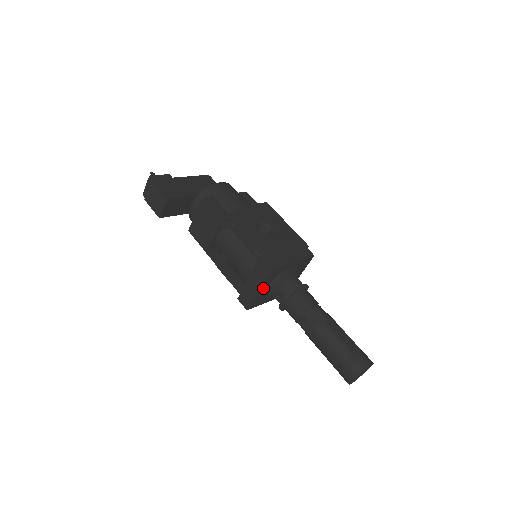
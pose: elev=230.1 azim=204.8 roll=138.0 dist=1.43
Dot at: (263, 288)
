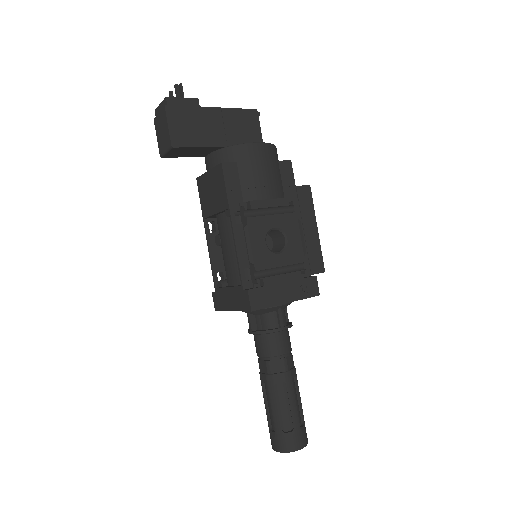
Dot at: occluded
